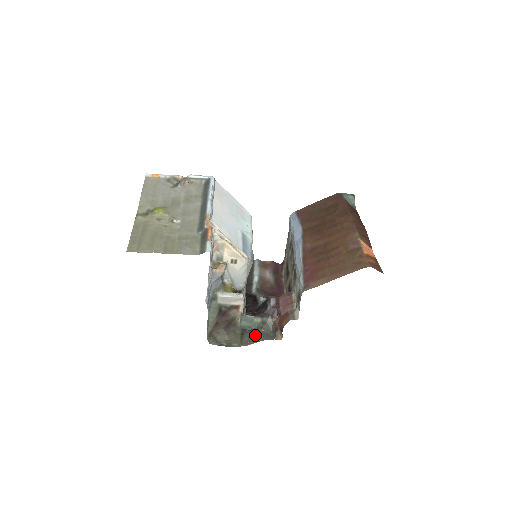
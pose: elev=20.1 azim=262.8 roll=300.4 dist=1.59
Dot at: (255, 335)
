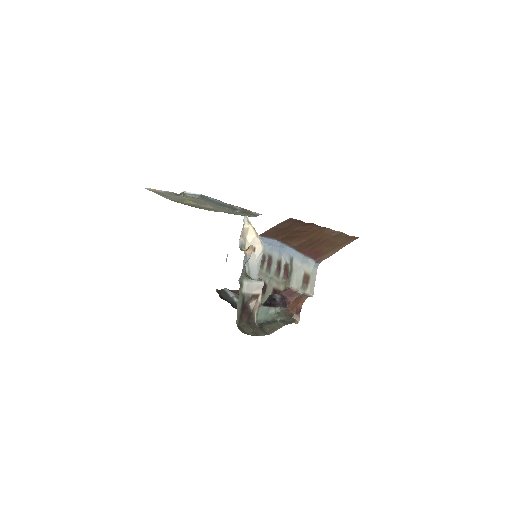
Dot at: (275, 324)
